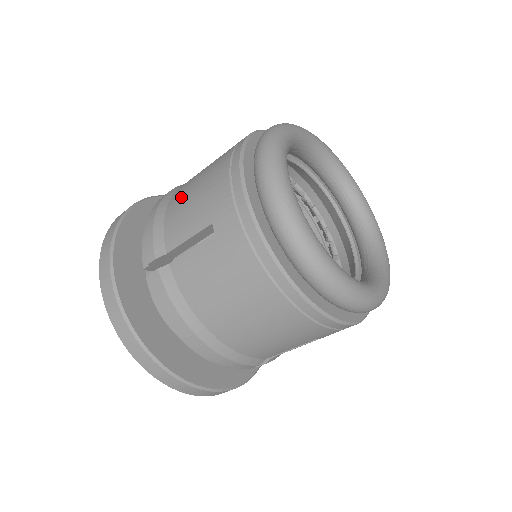
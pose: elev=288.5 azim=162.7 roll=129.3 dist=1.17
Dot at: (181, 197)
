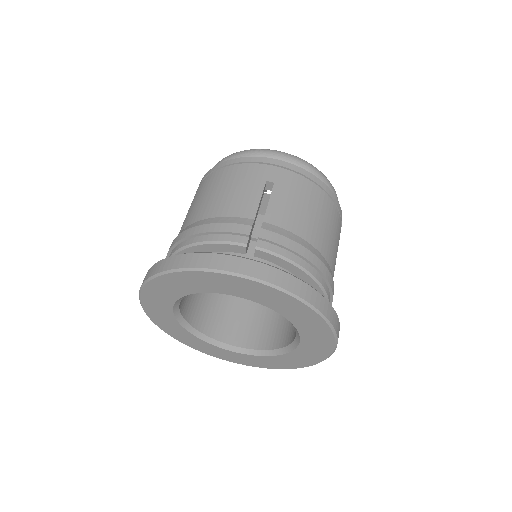
Dot at: (216, 203)
